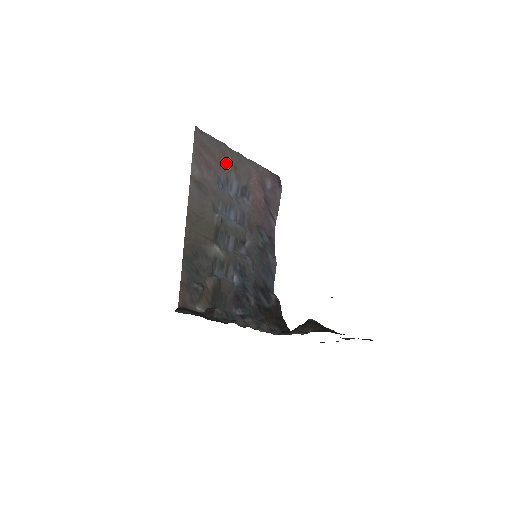
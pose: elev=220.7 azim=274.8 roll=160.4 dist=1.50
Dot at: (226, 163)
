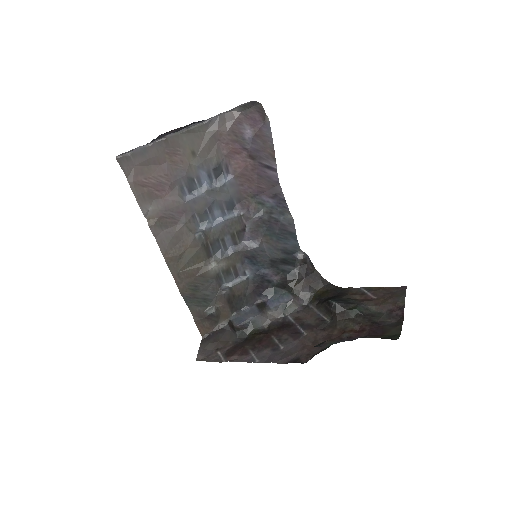
Dot at: (178, 161)
